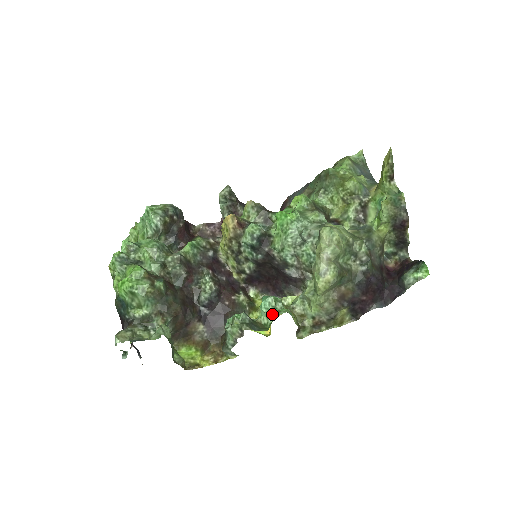
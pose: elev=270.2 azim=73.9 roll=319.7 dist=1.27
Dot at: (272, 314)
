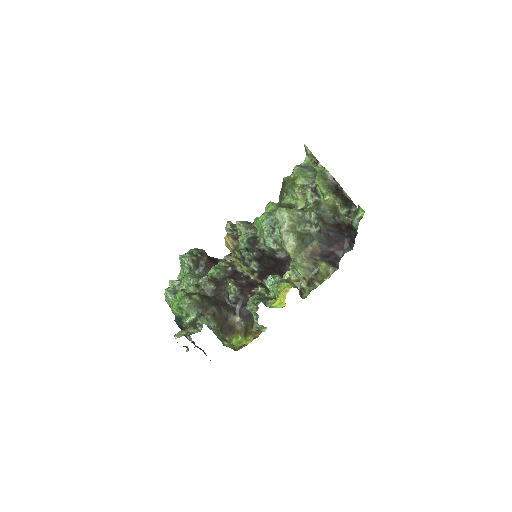
Dot at: (273, 287)
